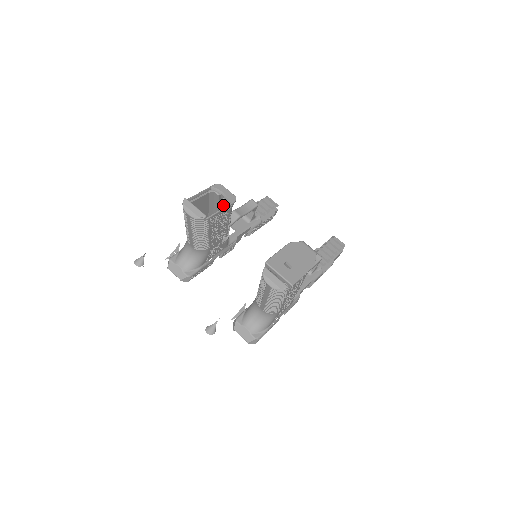
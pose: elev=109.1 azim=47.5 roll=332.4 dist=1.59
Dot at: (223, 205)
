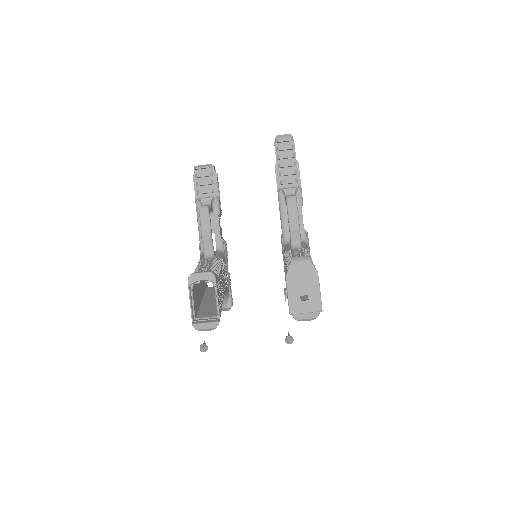
Dot at: occluded
